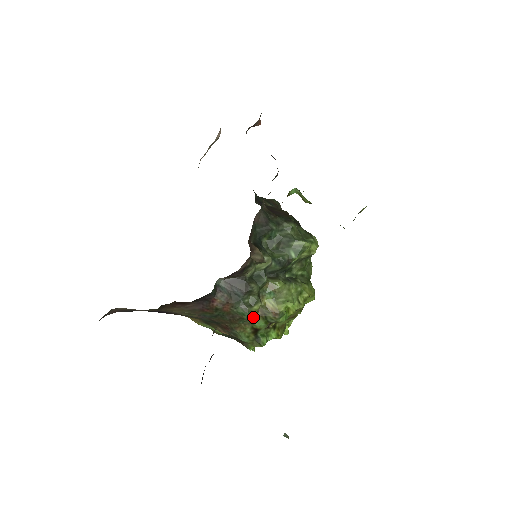
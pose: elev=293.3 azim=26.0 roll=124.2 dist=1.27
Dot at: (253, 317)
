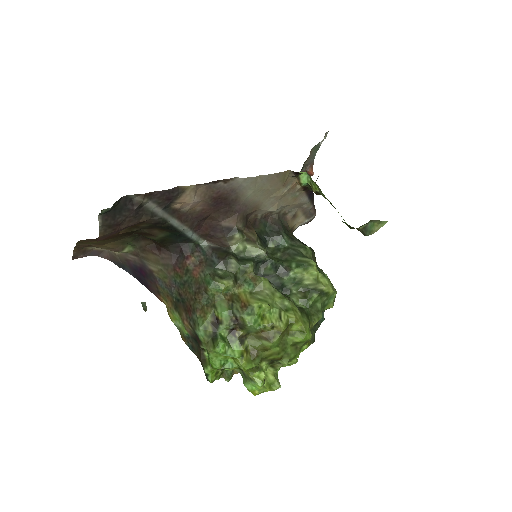
Dot at: (219, 298)
